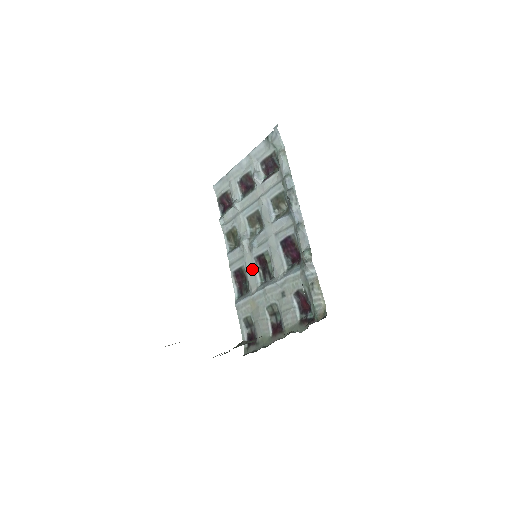
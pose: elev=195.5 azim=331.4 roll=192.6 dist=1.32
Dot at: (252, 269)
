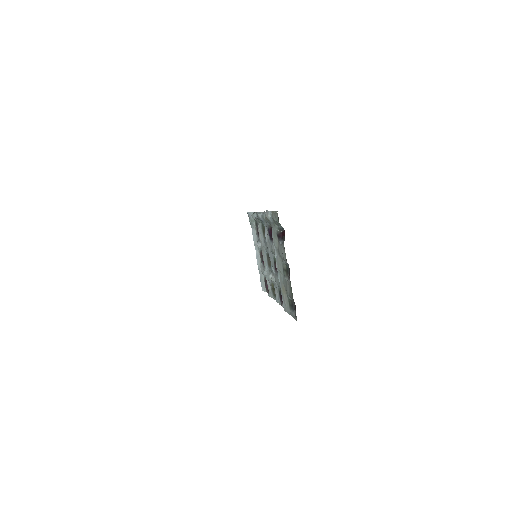
Dot at: (277, 279)
